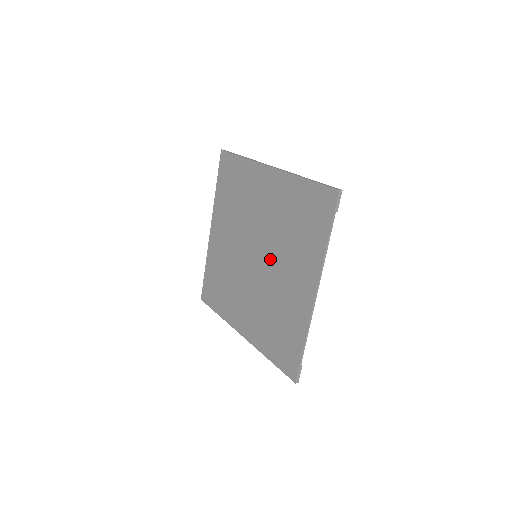
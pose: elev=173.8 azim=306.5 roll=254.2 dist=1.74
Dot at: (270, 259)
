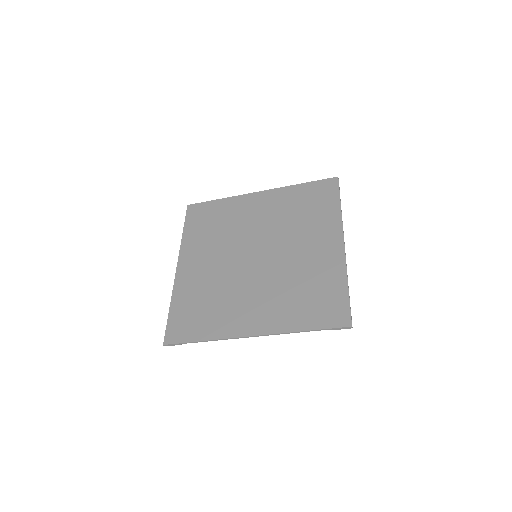
Dot at: (278, 247)
